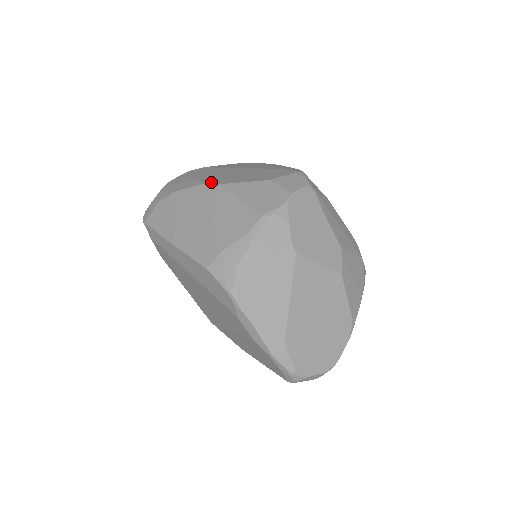
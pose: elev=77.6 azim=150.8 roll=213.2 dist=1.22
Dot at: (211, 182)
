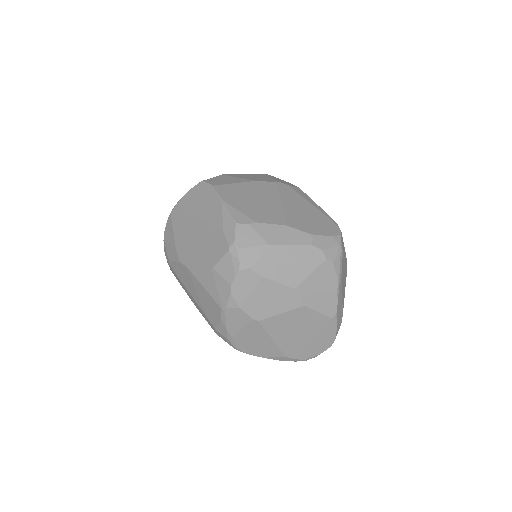
Dot at: (183, 260)
